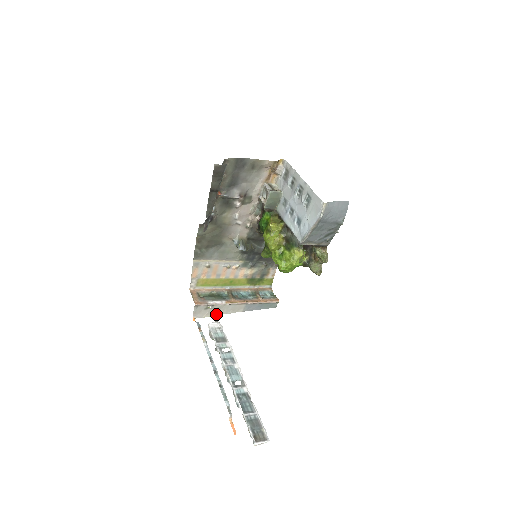
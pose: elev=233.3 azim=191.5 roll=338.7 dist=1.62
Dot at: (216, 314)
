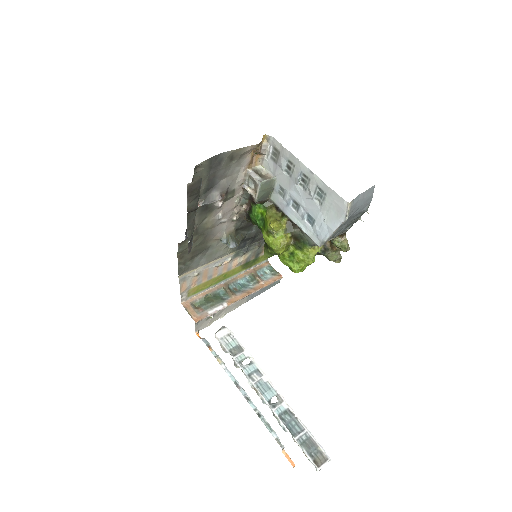
Dot at: (219, 317)
